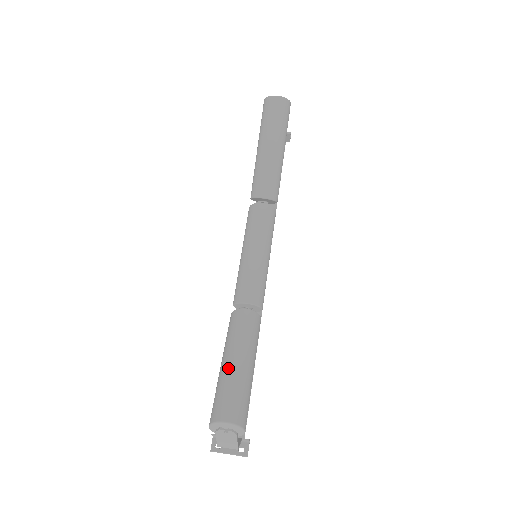
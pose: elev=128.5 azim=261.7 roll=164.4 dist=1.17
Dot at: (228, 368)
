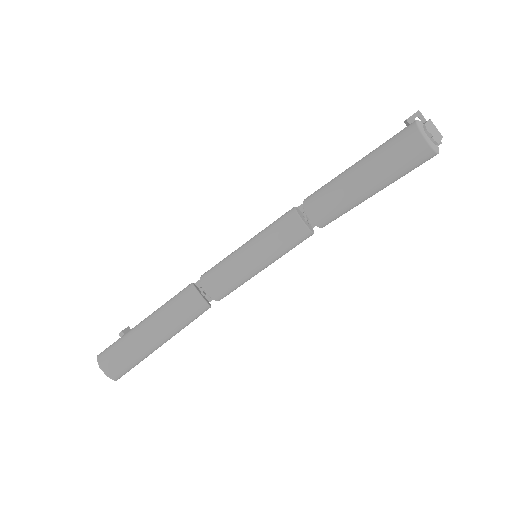
Dot at: (141, 333)
